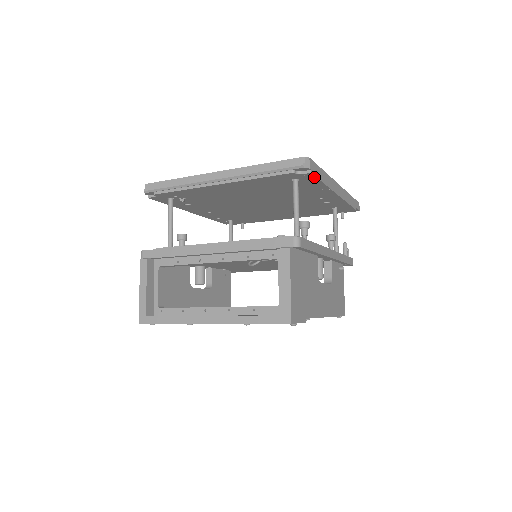
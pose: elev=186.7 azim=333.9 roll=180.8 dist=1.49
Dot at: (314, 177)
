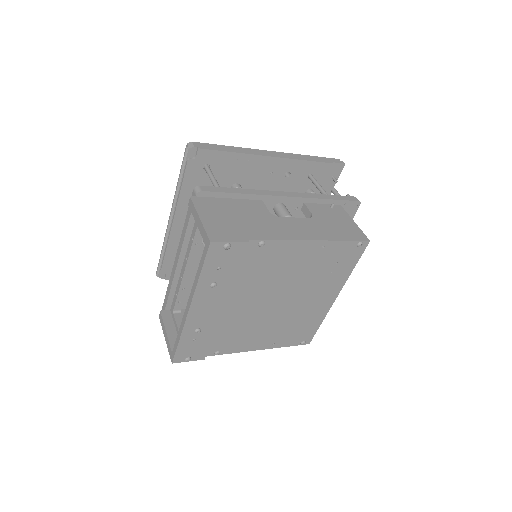
Dot at: (211, 152)
